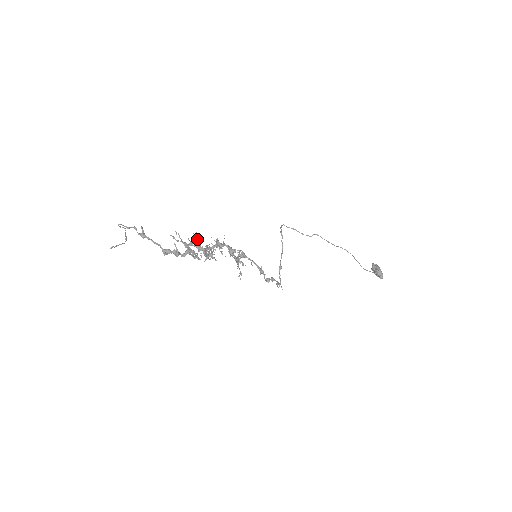
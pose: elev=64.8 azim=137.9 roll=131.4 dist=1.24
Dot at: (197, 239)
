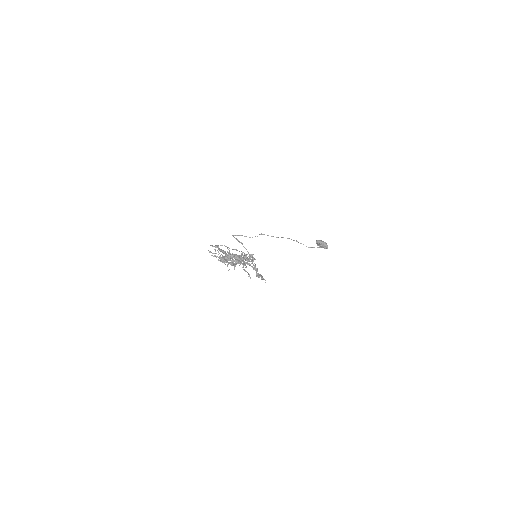
Dot at: (215, 255)
